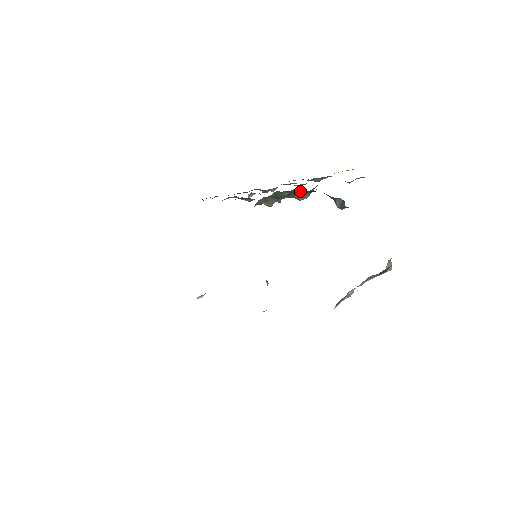
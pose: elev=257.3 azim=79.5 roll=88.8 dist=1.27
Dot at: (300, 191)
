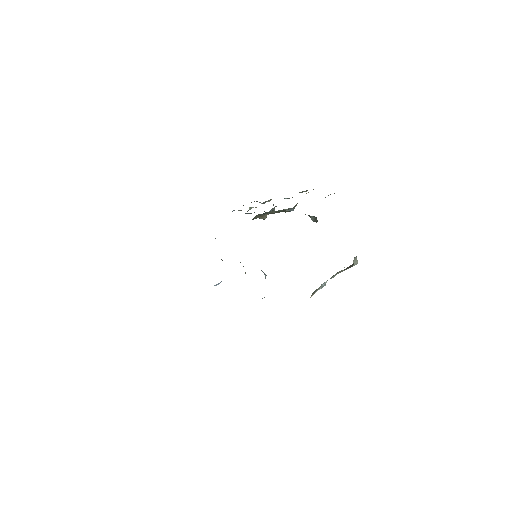
Dot at: (283, 211)
